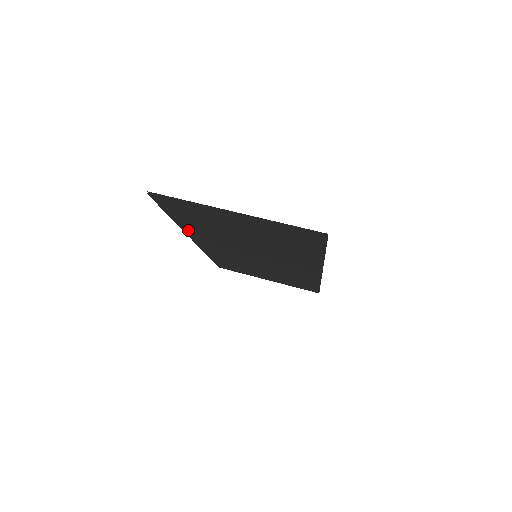
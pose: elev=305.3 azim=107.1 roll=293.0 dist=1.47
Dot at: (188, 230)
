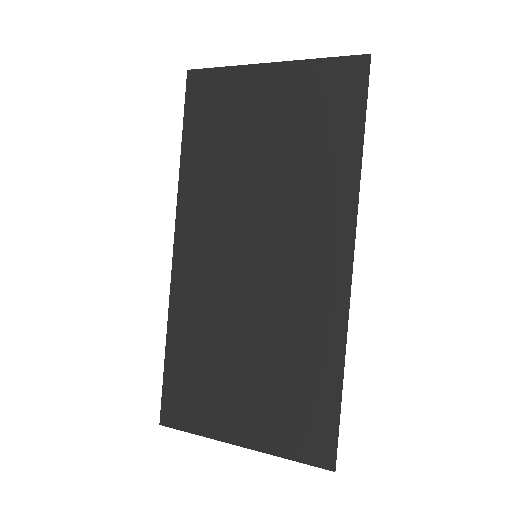
Dot at: (186, 191)
